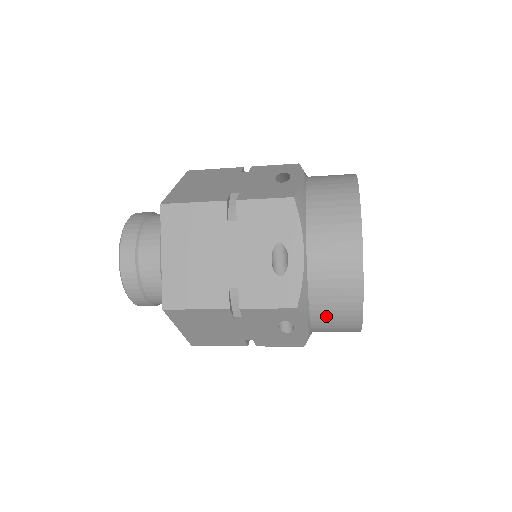
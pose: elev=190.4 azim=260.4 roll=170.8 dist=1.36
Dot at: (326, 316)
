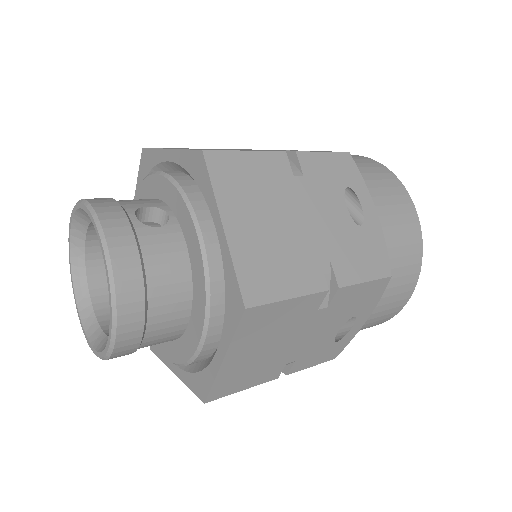
Dot at: occluded
